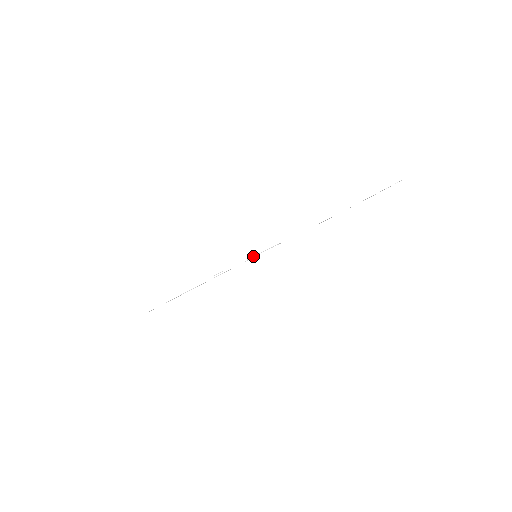
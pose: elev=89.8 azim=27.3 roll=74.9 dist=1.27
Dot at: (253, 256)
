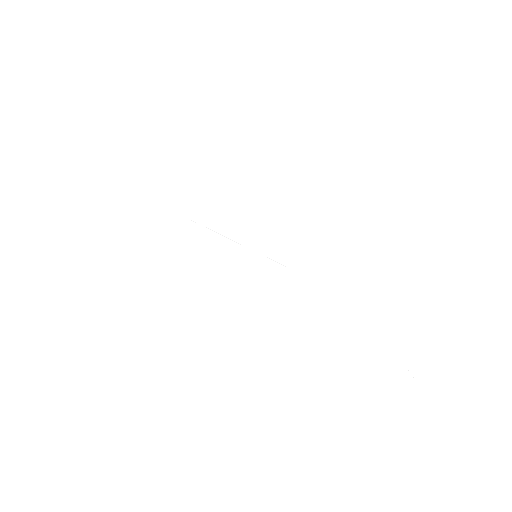
Dot at: (255, 251)
